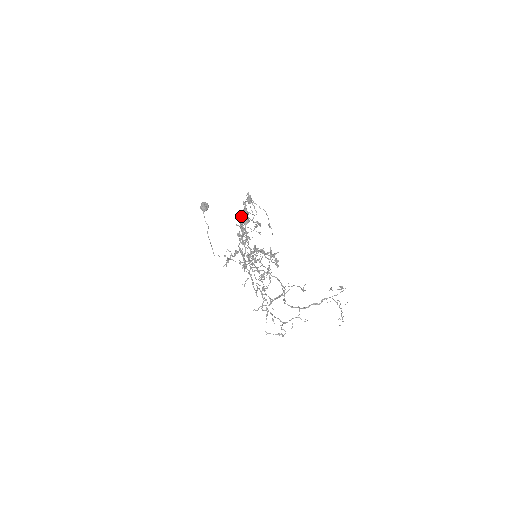
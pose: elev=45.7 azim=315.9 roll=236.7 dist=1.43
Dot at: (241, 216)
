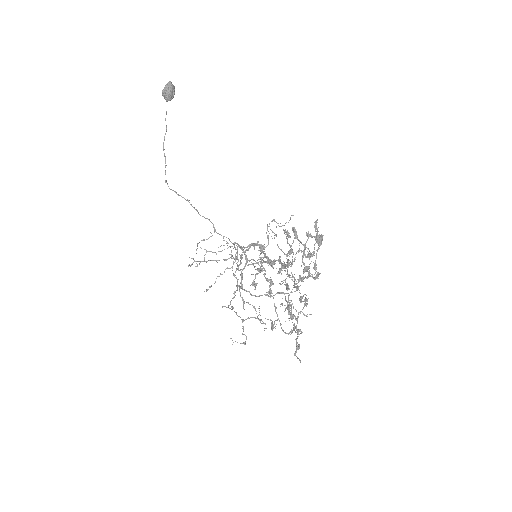
Dot at: occluded
